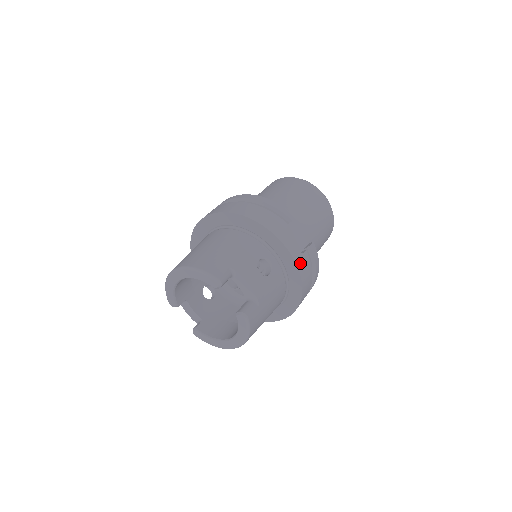
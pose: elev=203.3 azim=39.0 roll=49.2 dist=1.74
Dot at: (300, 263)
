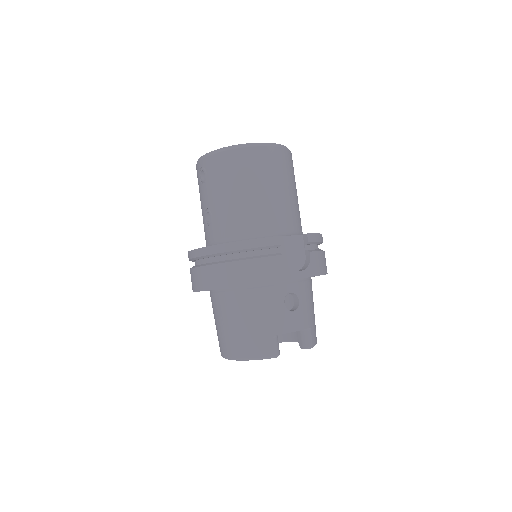
Dot at: (315, 269)
